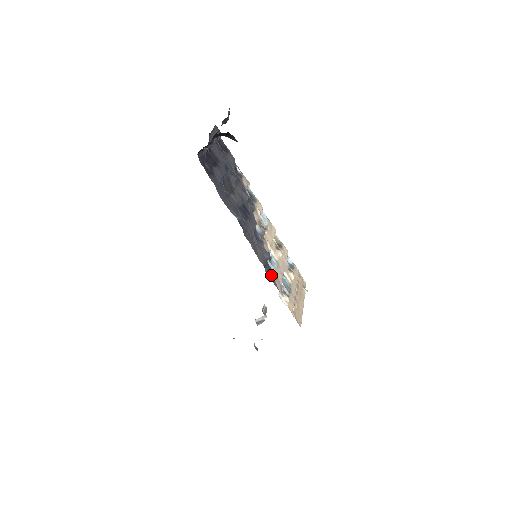
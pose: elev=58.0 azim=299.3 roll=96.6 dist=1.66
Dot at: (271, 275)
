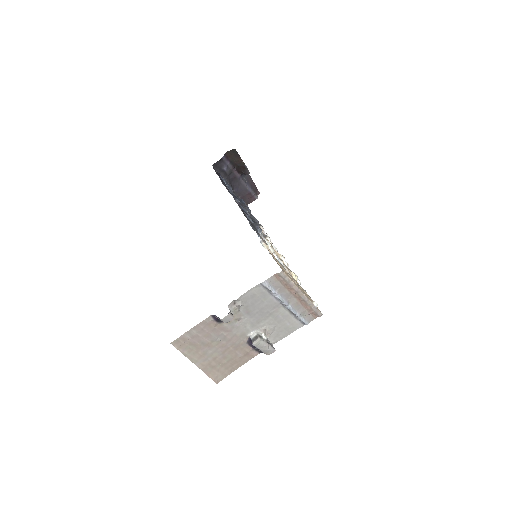
Dot at: (256, 231)
